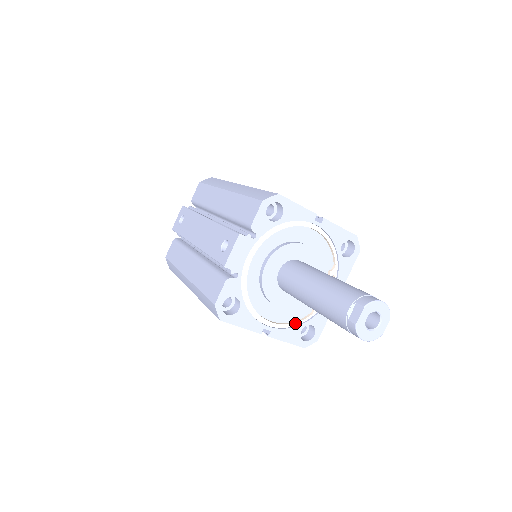
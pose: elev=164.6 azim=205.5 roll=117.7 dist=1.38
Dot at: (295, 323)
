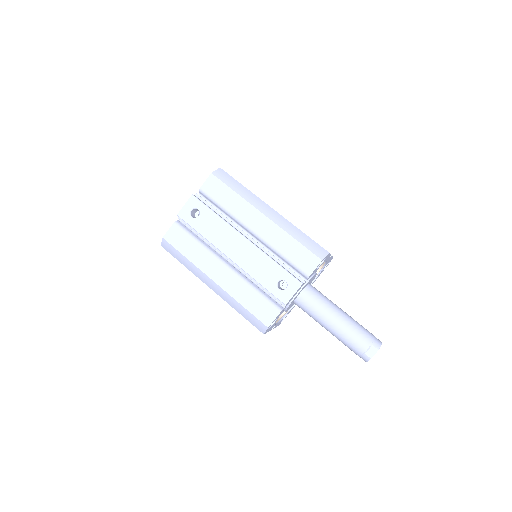
Dot at: (284, 315)
